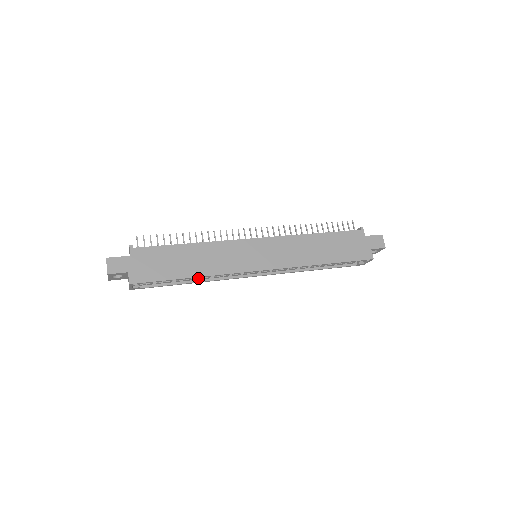
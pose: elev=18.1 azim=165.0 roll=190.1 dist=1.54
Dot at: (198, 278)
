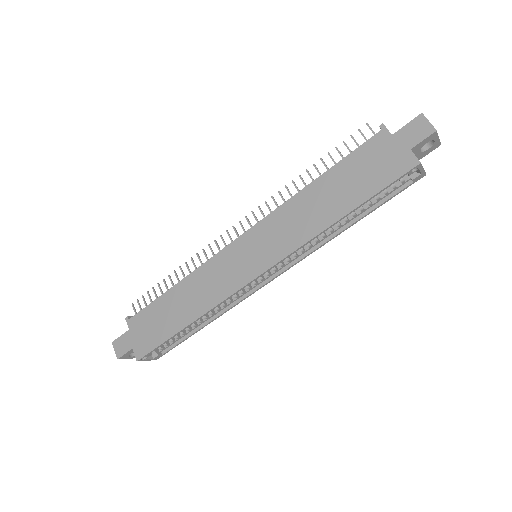
Dot at: (209, 316)
